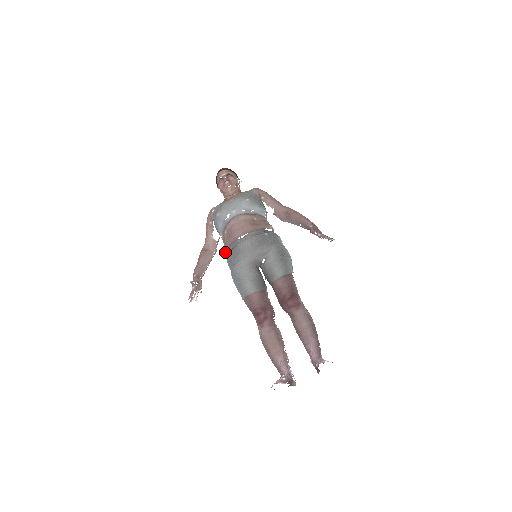
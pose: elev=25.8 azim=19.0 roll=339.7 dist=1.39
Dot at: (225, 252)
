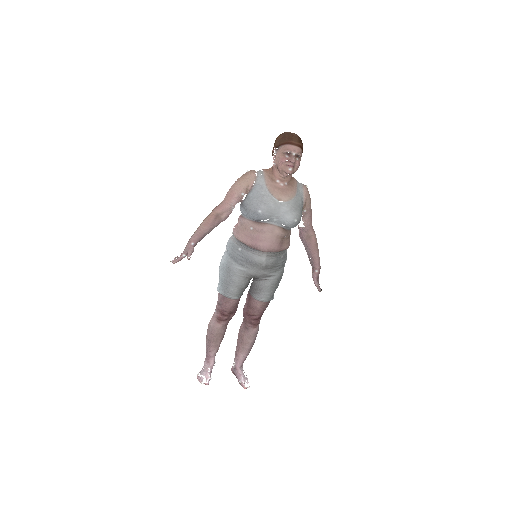
Dot at: (234, 236)
